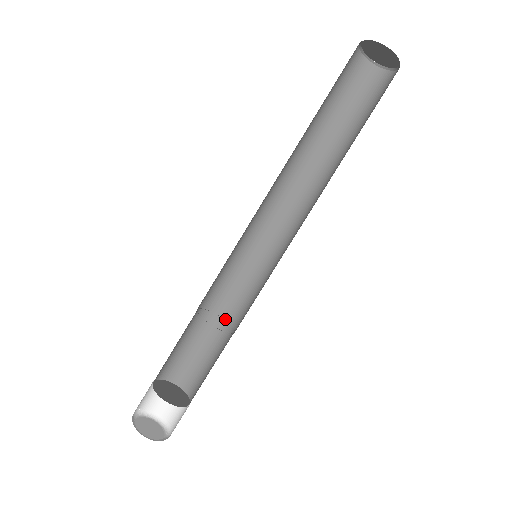
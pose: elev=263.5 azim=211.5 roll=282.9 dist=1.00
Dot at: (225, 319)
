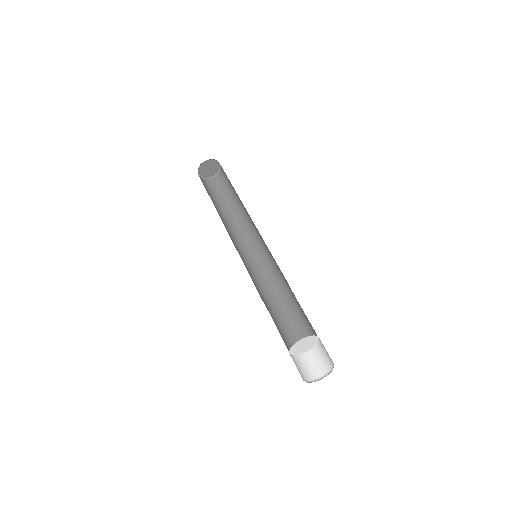
Dot at: (290, 291)
